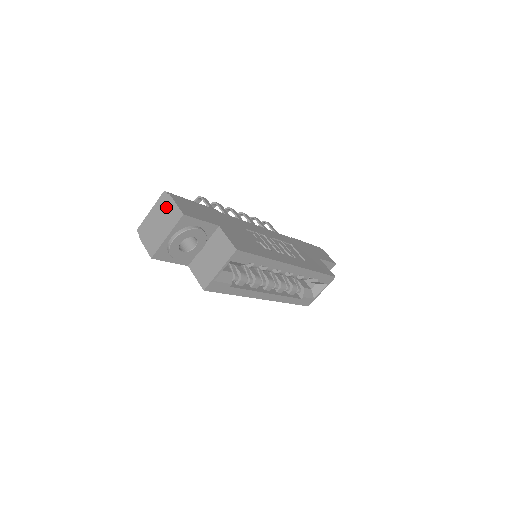
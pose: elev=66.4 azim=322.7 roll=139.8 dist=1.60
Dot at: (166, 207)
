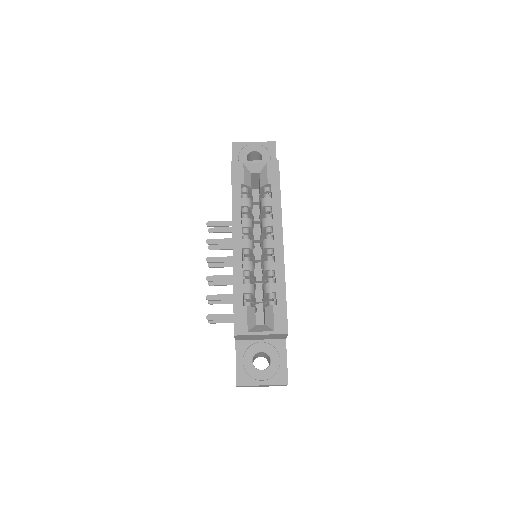
Dot at: occluded
